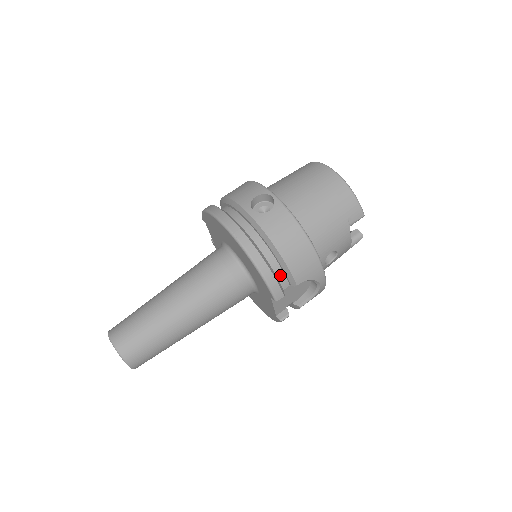
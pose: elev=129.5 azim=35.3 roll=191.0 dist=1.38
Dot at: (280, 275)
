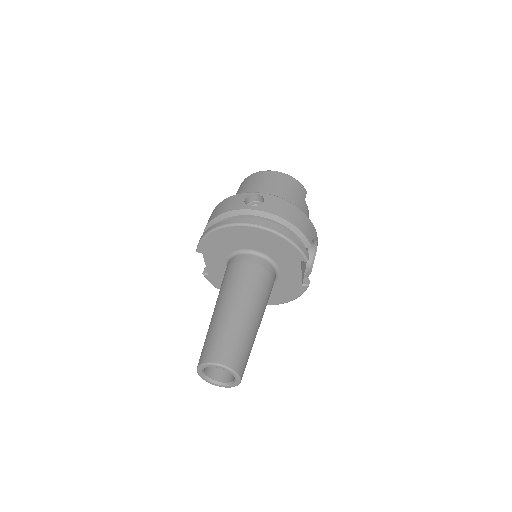
Dot at: occluded
